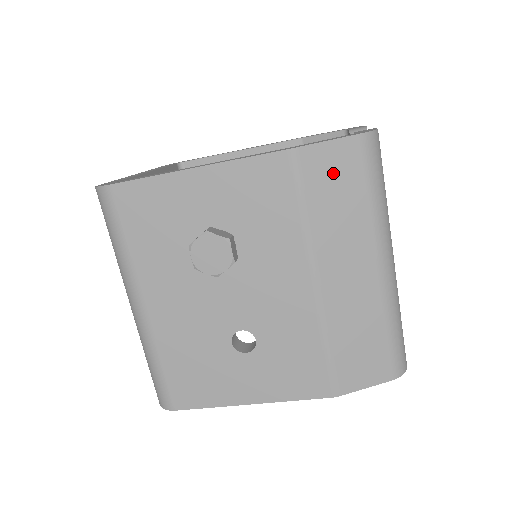
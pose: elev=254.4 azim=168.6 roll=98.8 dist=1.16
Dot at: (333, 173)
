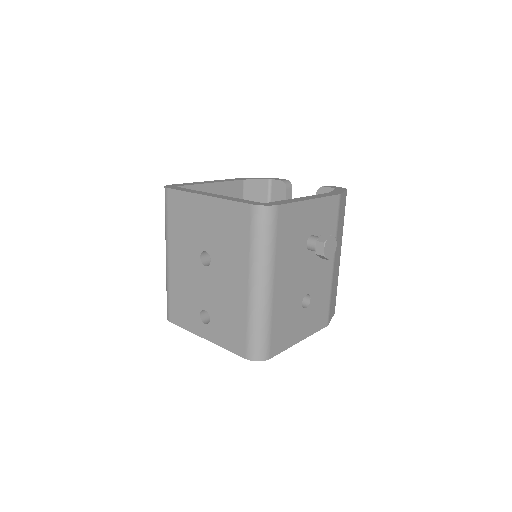
Dot at: (342, 207)
